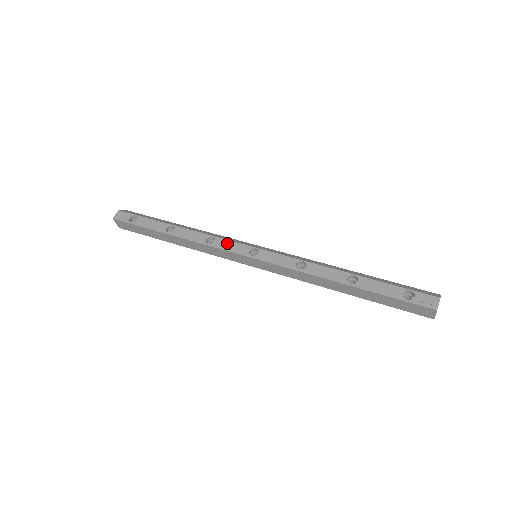
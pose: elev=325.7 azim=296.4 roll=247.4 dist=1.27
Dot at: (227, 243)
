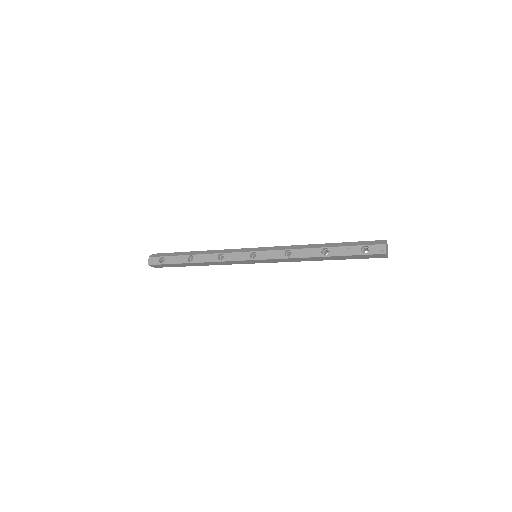
Dot at: (233, 255)
